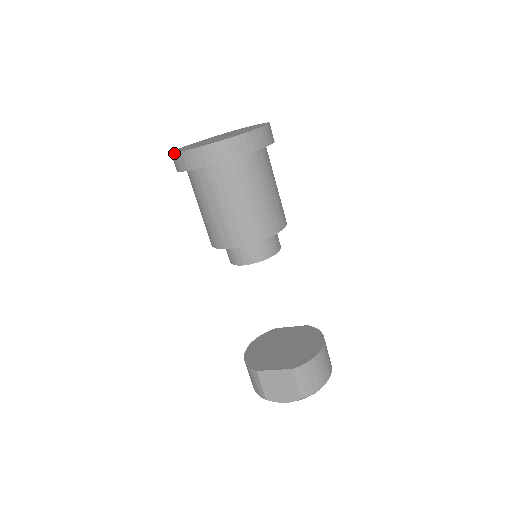
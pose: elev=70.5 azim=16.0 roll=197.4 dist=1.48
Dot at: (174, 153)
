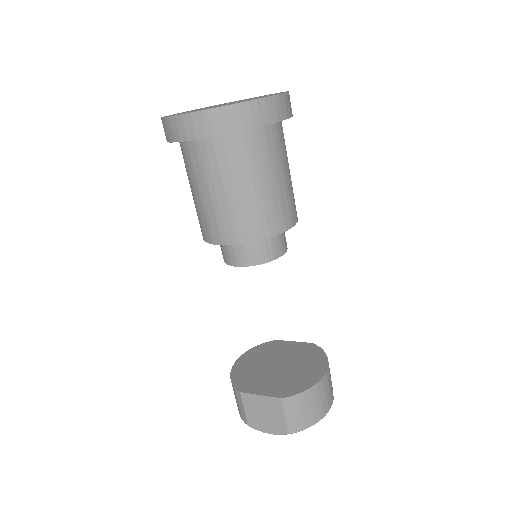
Dot at: (162, 118)
